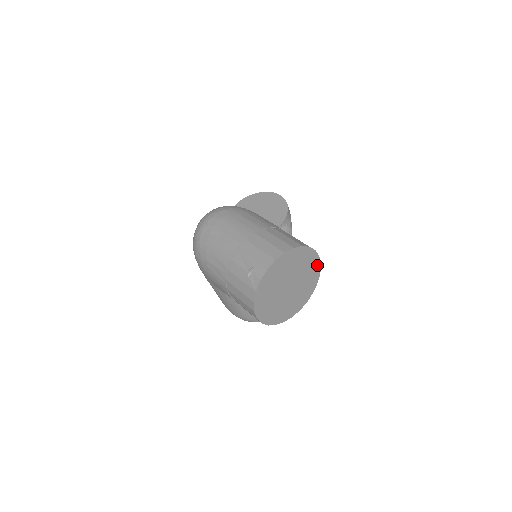
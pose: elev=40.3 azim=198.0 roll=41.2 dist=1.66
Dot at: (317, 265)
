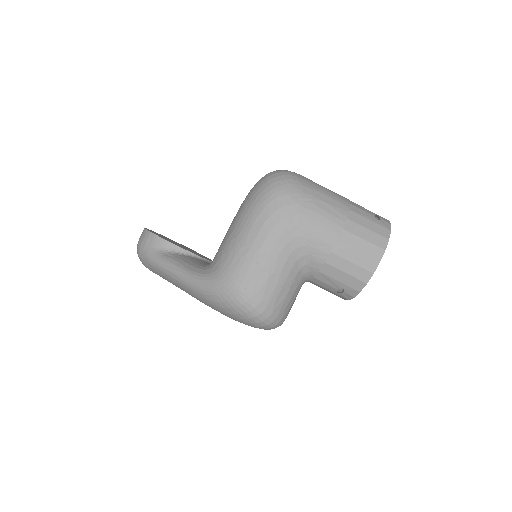
Dot at: occluded
